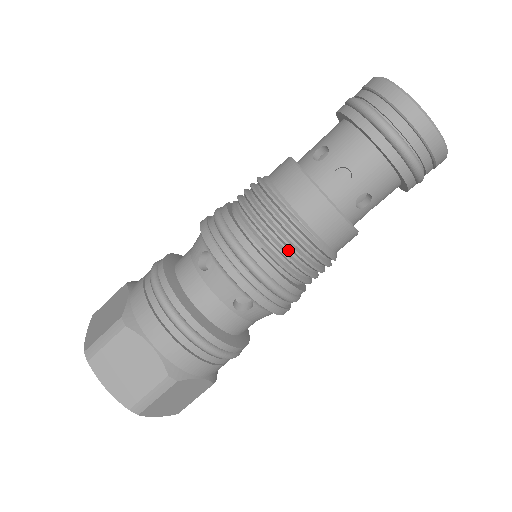
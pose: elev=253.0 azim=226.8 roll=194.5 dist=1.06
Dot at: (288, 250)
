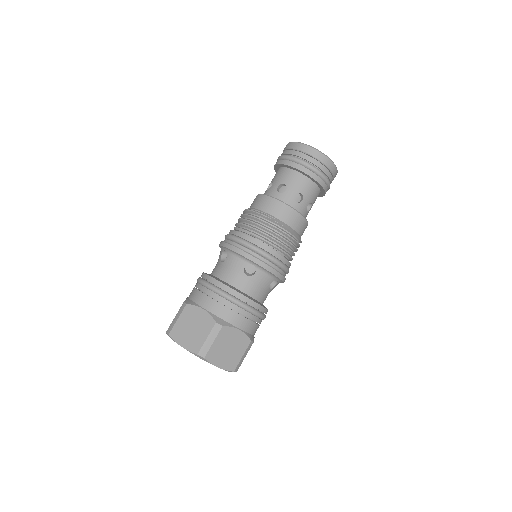
Dot at: (265, 231)
